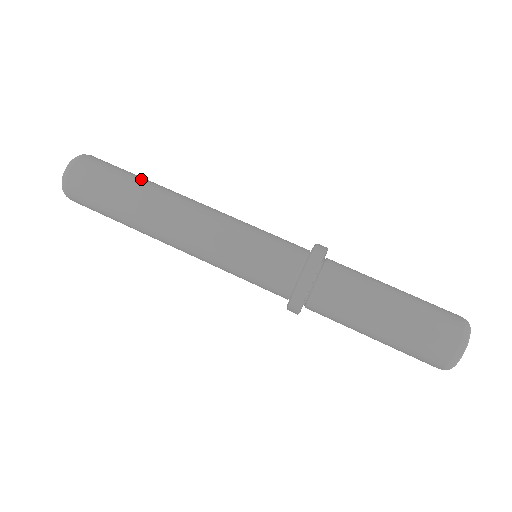
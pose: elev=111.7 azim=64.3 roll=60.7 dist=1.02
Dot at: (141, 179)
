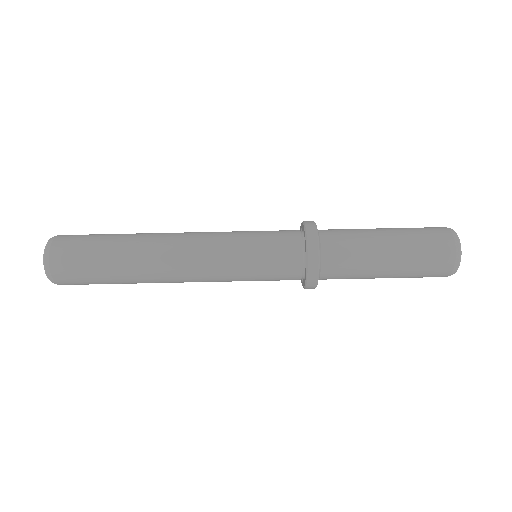
Dot at: (123, 234)
